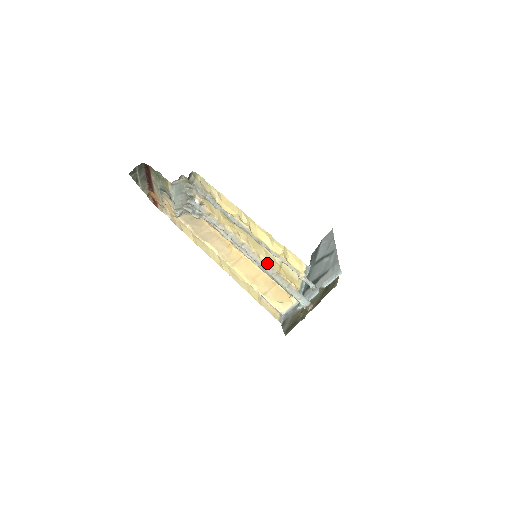
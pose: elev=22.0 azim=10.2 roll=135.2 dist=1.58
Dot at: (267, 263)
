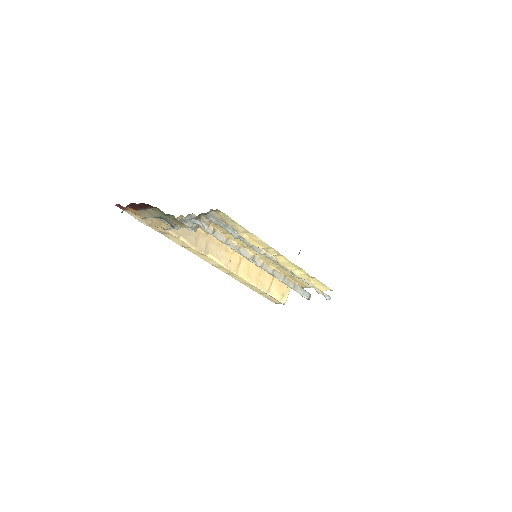
Dot at: (276, 270)
